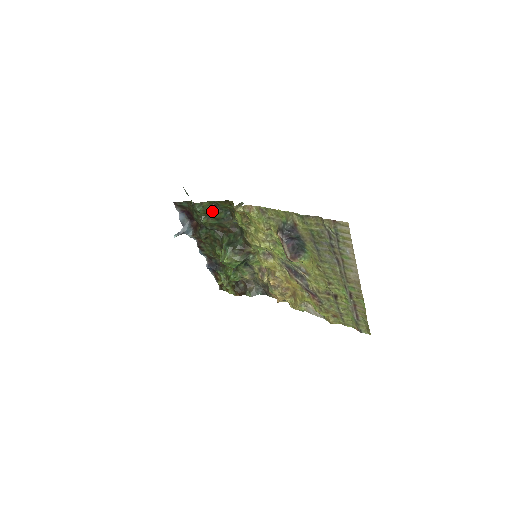
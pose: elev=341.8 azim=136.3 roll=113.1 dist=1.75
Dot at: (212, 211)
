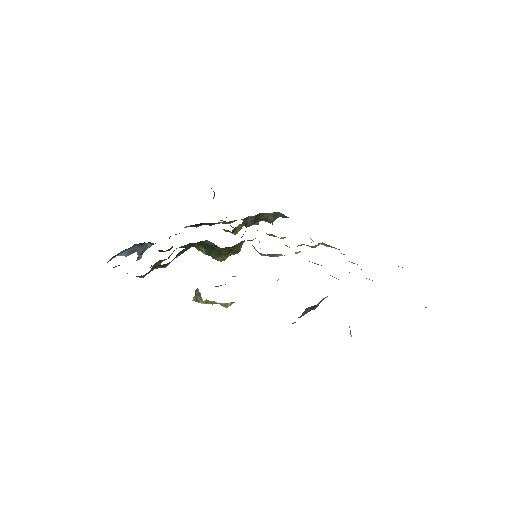
Dot at: occluded
